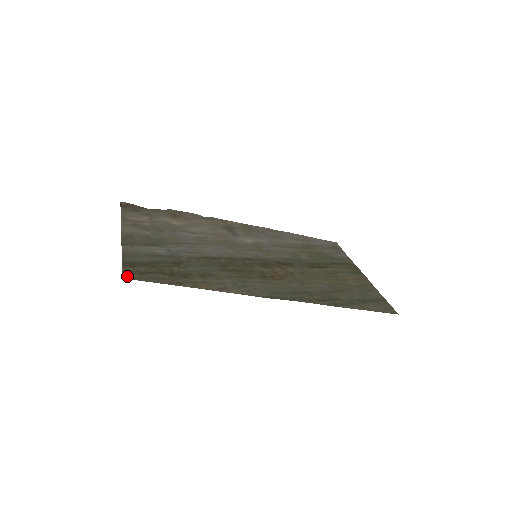
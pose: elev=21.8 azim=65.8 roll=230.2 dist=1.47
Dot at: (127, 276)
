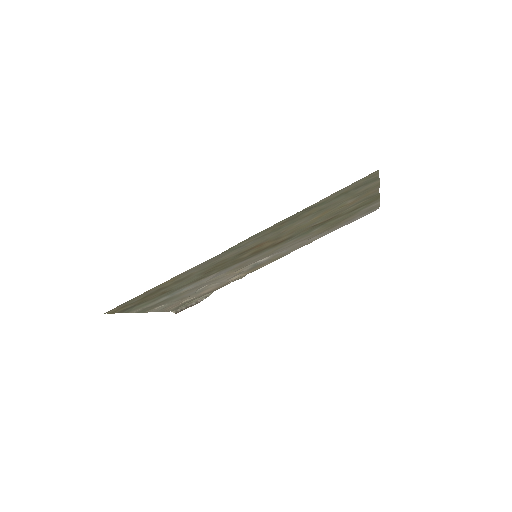
Dot at: (110, 312)
